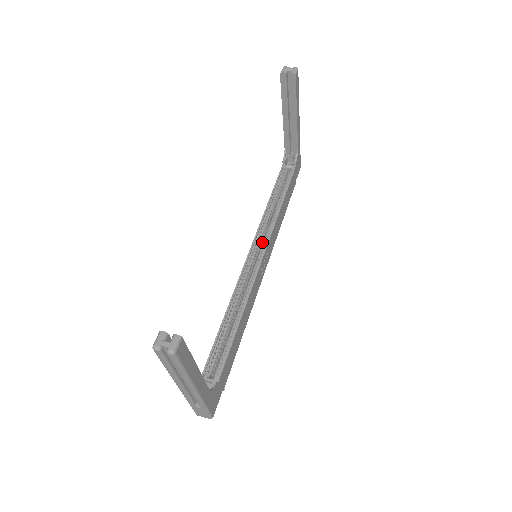
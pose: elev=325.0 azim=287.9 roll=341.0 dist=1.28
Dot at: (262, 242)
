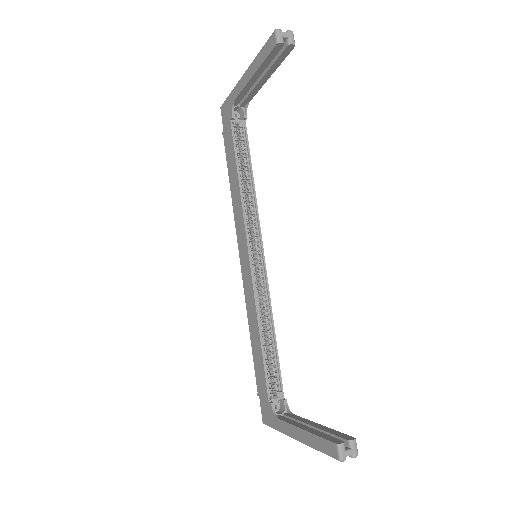
Dot at: (250, 234)
